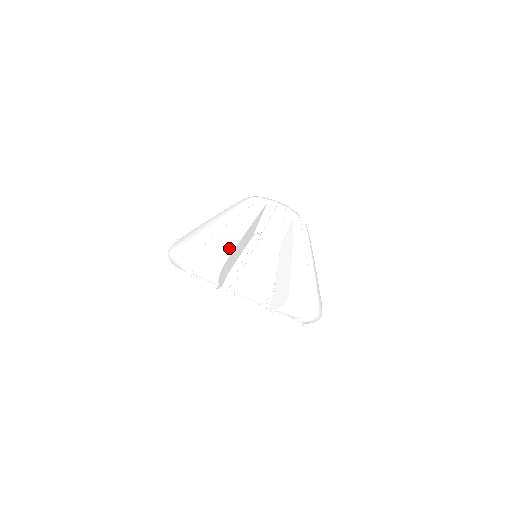
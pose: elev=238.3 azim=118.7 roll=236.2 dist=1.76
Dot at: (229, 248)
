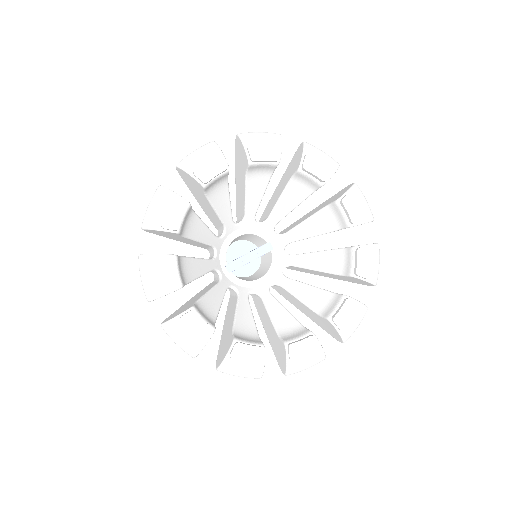
Dot at: occluded
